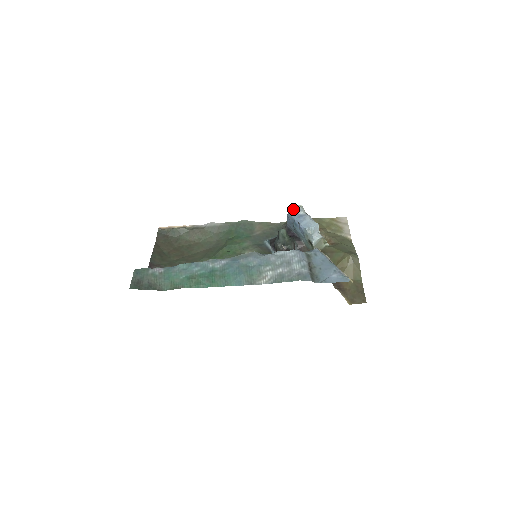
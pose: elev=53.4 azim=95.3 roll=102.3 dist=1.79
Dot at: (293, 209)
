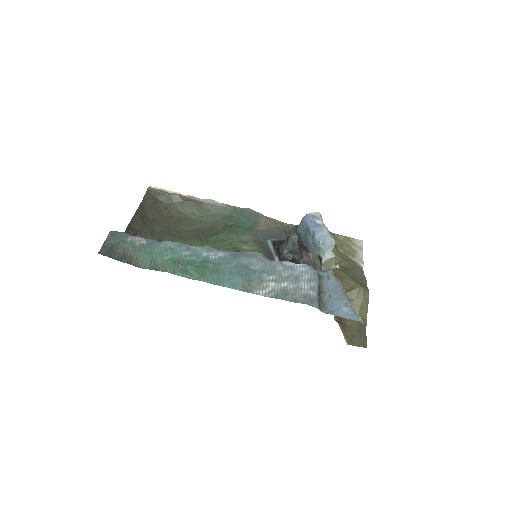
Dot at: (311, 214)
